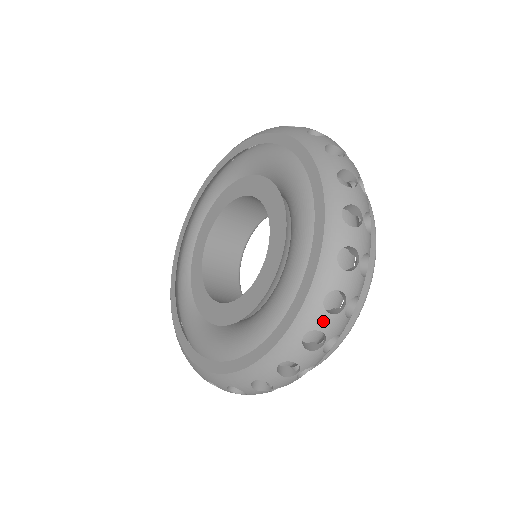
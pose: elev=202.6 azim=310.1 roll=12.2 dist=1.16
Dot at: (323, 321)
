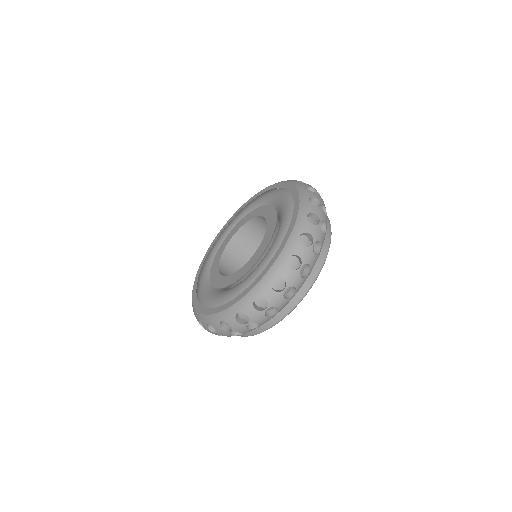
Dot at: (285, 272)
